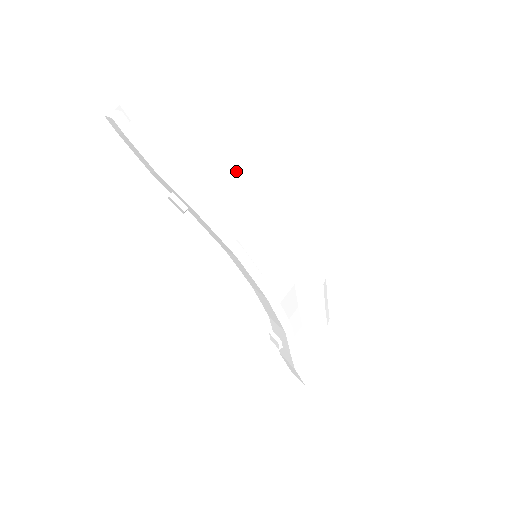
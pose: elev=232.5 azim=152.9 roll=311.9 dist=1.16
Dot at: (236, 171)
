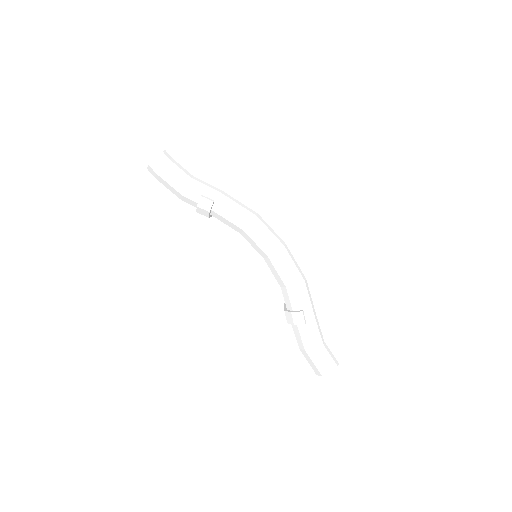
Dot at: occluded
